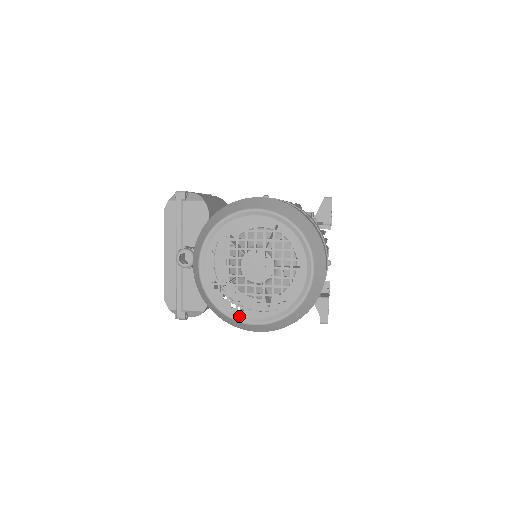
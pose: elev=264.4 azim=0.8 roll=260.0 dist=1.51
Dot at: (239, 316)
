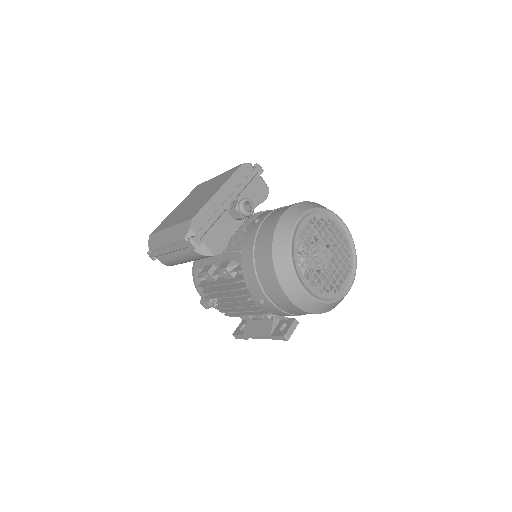
Dot at: (299, 275)
